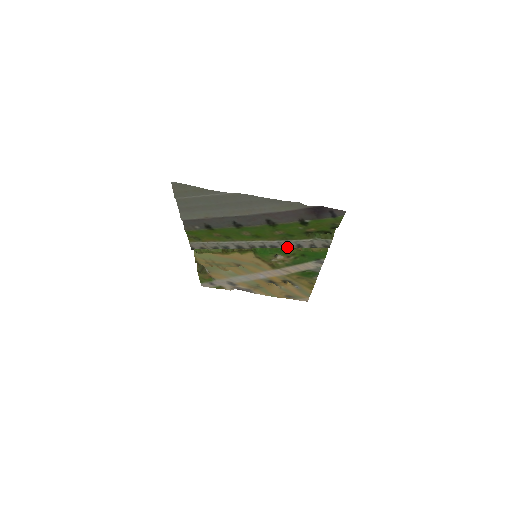
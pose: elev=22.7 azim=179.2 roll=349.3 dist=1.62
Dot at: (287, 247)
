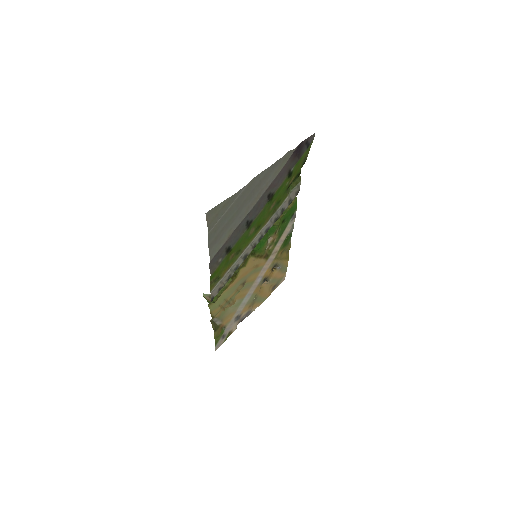
Dot at: (275, 221)
